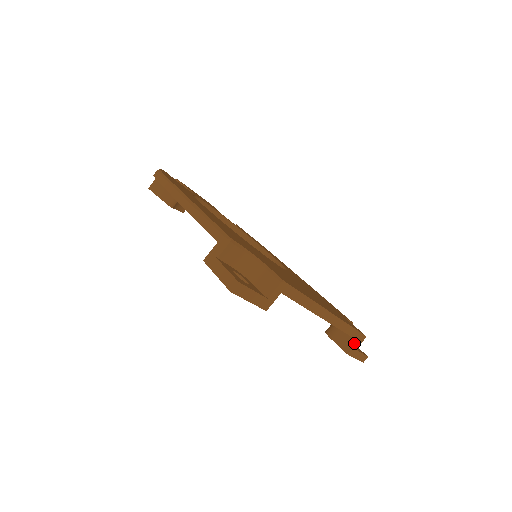
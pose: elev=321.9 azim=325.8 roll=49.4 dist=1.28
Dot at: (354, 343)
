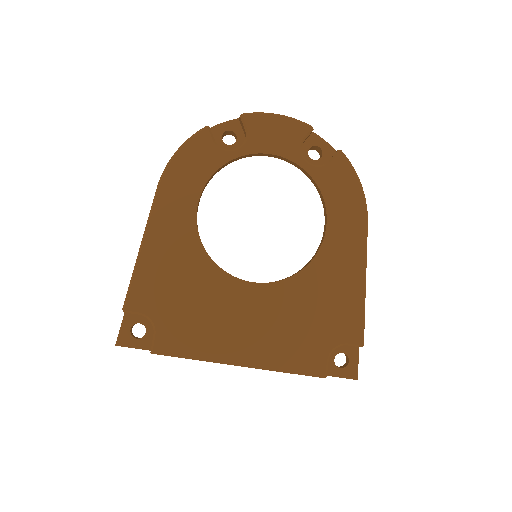
Dot at: occluded
